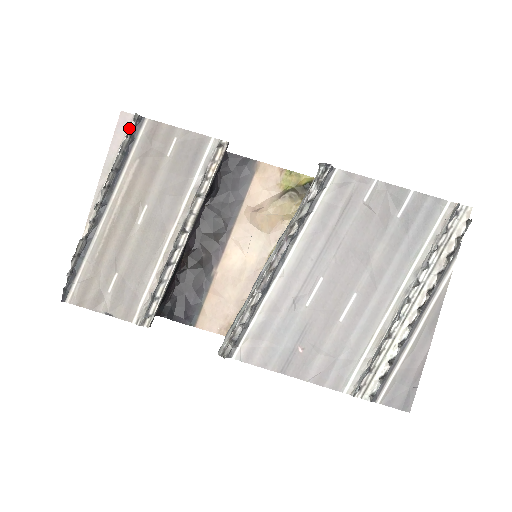
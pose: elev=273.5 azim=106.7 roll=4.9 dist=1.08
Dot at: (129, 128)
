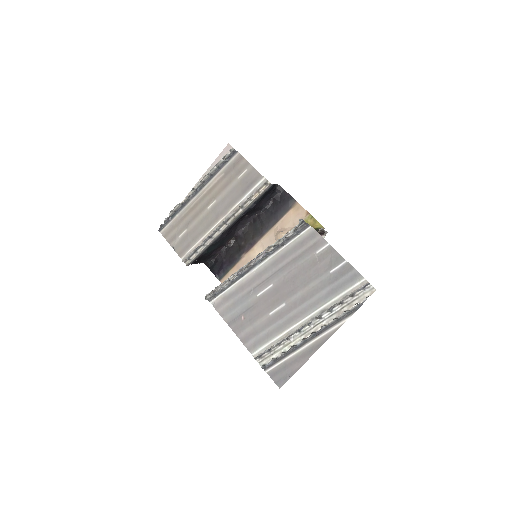
Dot at: (225, 155)
